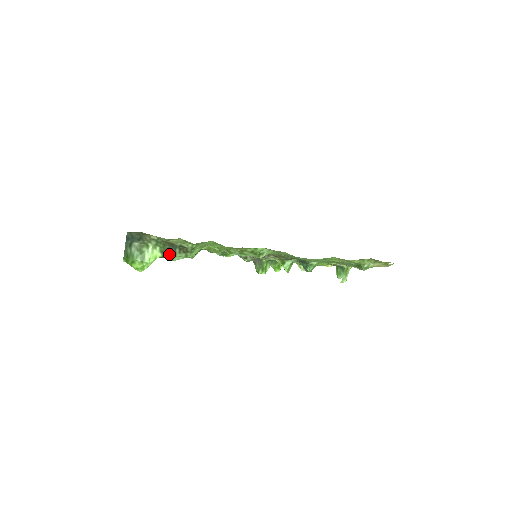
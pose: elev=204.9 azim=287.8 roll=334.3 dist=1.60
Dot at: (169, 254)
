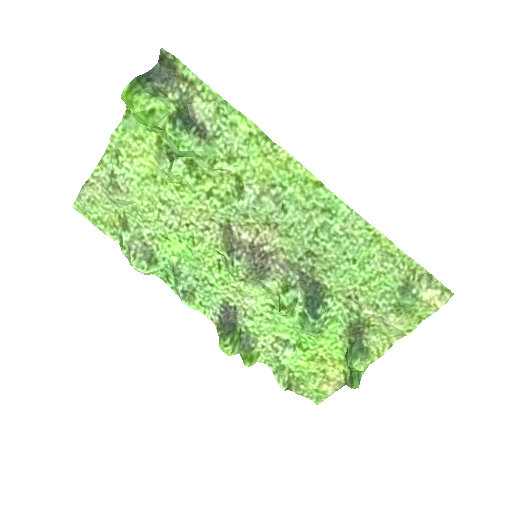
Dot at: (183, 122)
